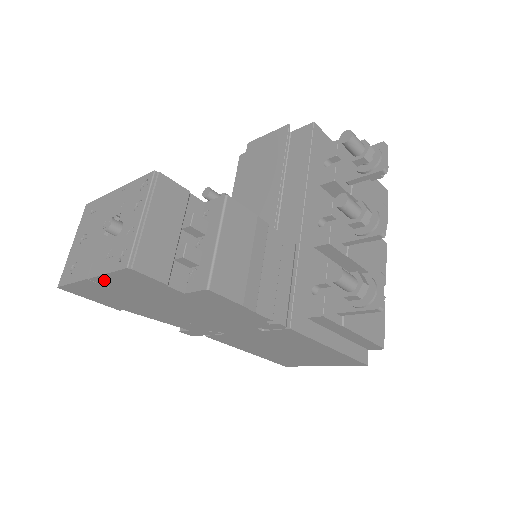
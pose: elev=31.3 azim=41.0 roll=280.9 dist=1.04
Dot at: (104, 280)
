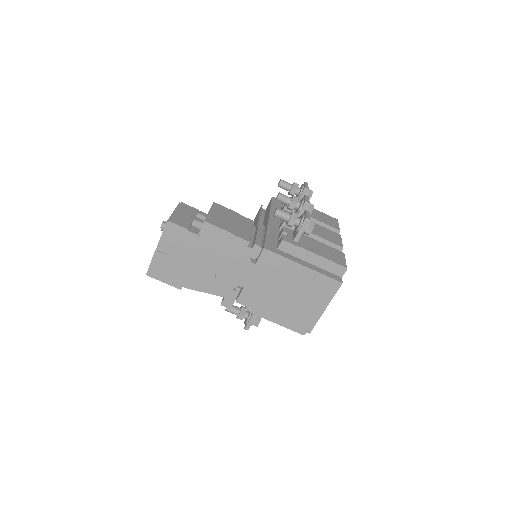
Dot at: (162, 245)
